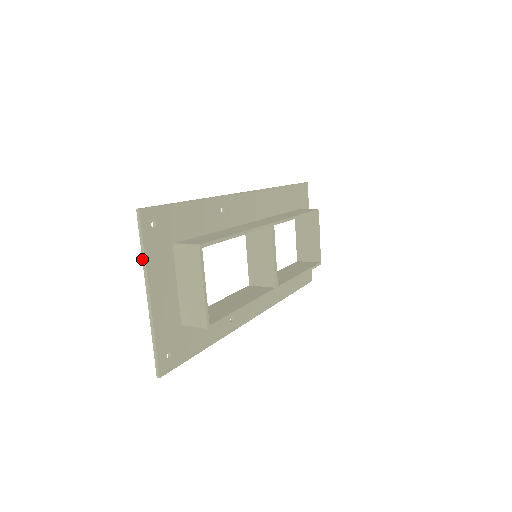
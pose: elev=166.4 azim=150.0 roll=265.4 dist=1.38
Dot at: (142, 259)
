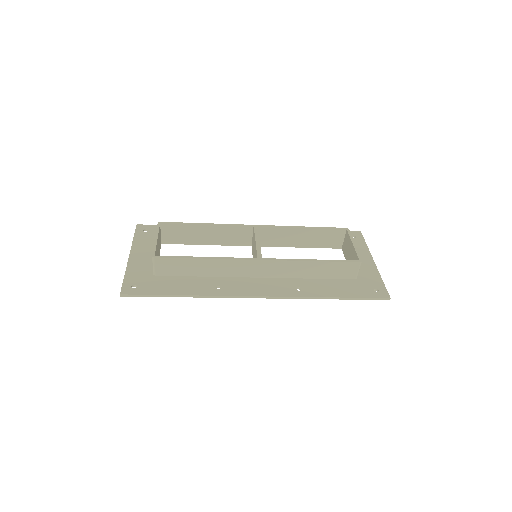
Dot at: (133, 243)
